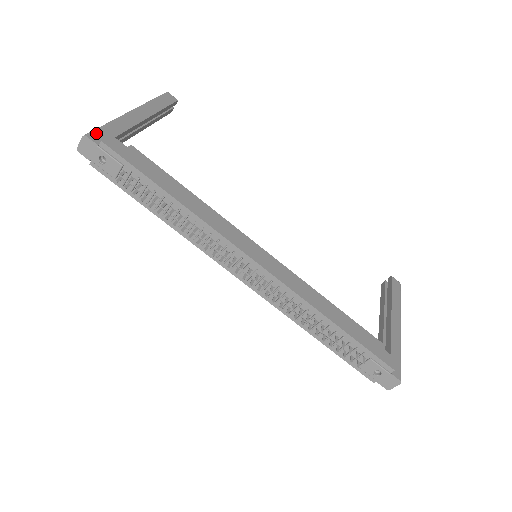
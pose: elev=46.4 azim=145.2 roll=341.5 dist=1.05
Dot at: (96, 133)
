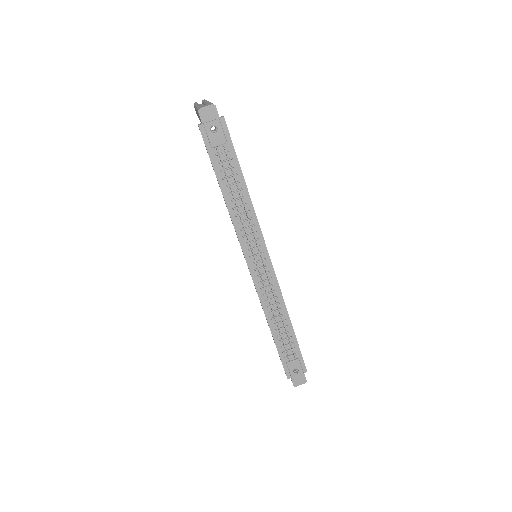
Dot at: occluded
